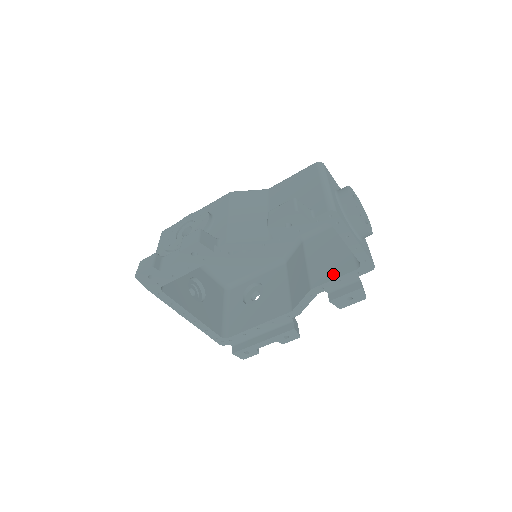
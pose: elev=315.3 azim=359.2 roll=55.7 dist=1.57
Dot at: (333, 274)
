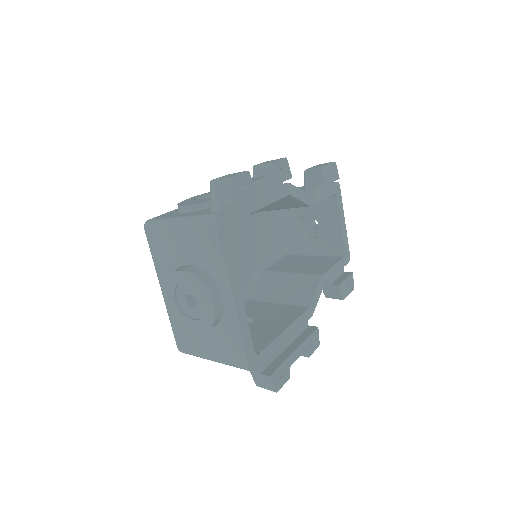
Dot at: (328, 265)
